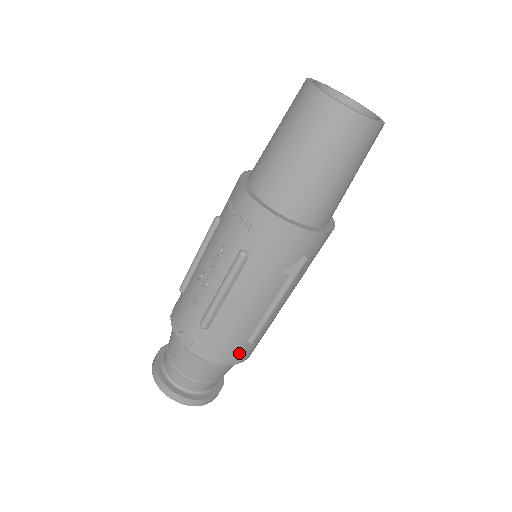
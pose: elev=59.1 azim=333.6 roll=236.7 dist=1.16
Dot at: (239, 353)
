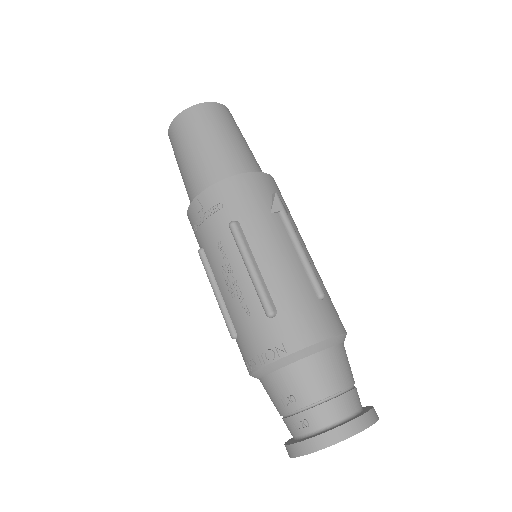
Dot at: (327, 317)
